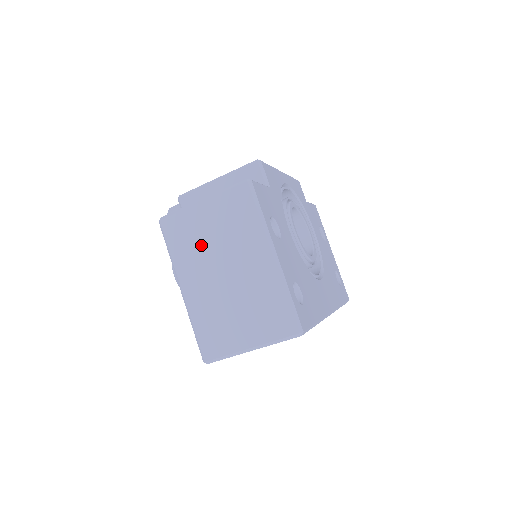
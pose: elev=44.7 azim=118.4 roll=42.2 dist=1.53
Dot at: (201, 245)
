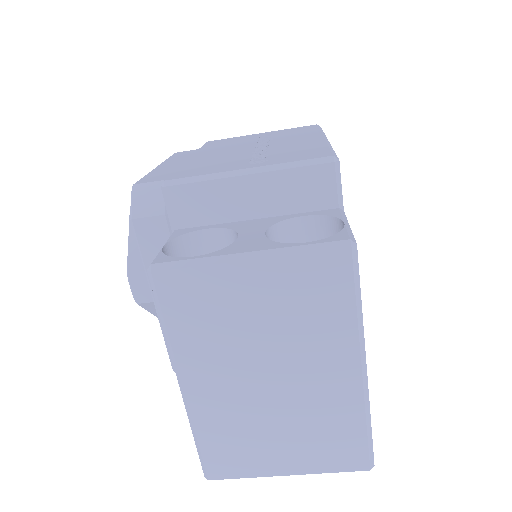
Dot at: (233, 330)
